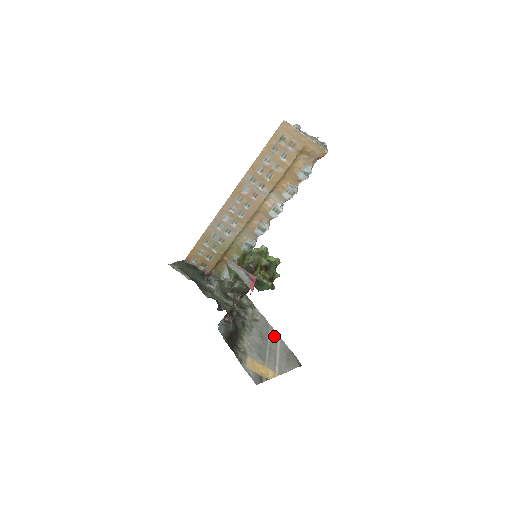
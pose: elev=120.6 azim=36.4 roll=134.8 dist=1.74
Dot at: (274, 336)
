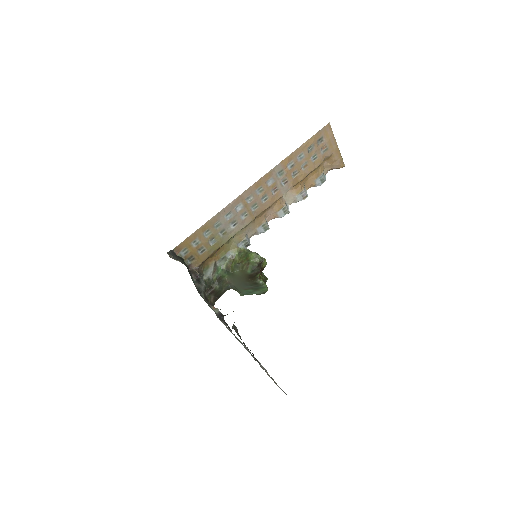
Dot at: occluded
